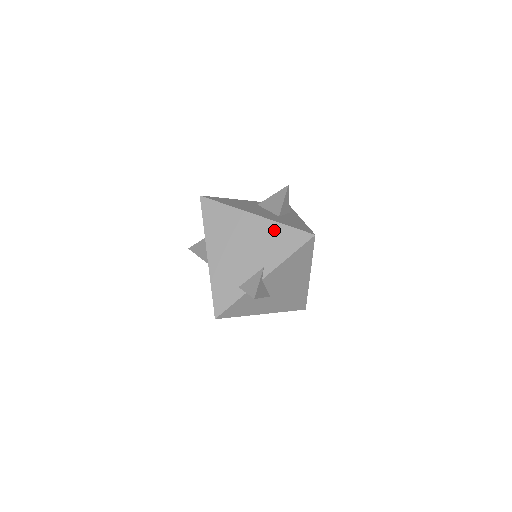
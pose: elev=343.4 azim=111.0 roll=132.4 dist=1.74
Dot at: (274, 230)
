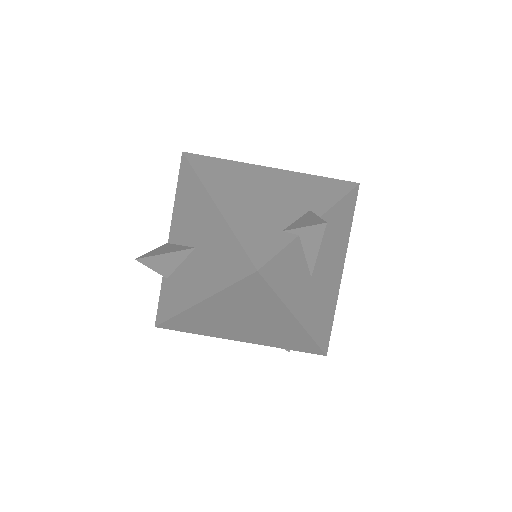
Dot at: (305, 179)
